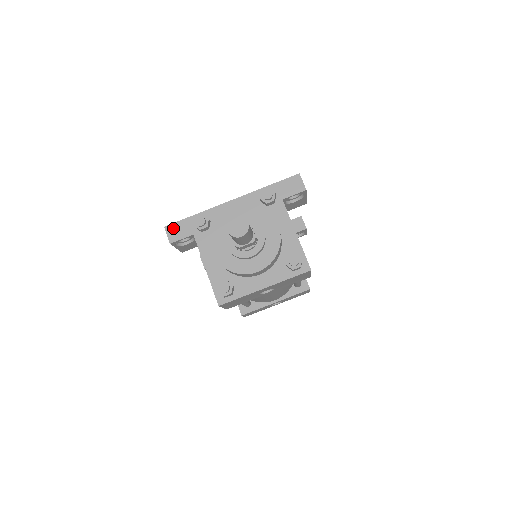
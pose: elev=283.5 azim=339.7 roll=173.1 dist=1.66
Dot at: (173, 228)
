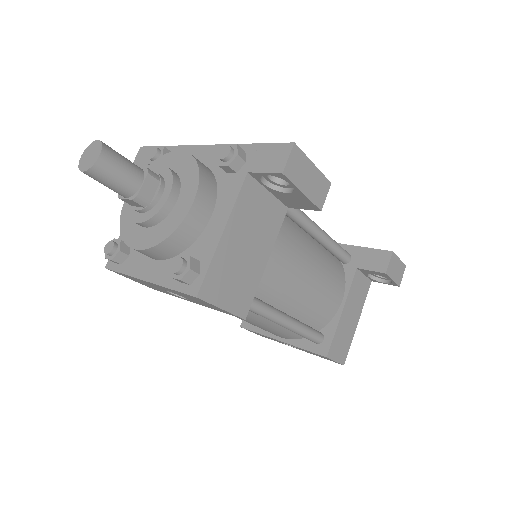
Dot at: (144, 152)
